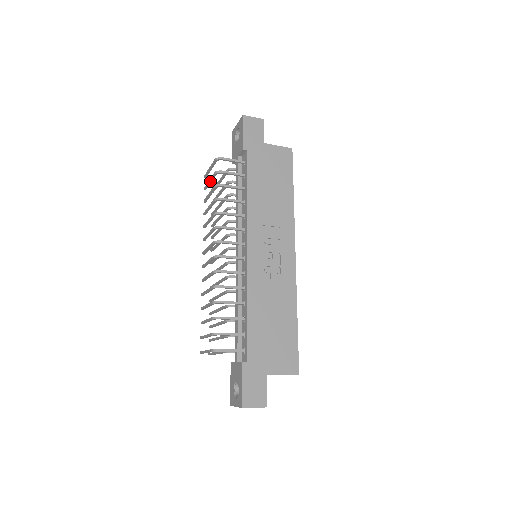
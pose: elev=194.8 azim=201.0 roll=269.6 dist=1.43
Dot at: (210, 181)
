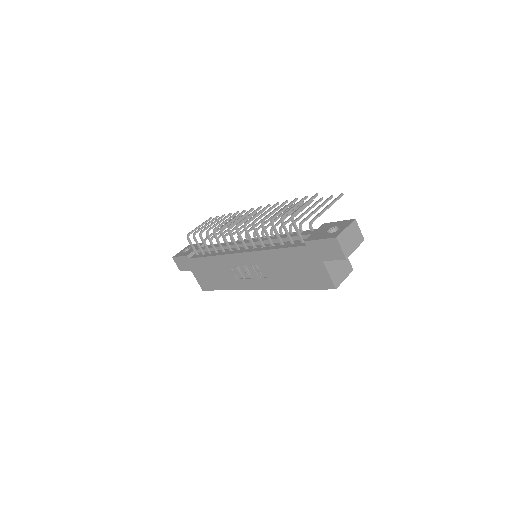
Dot at: (293, 207)
